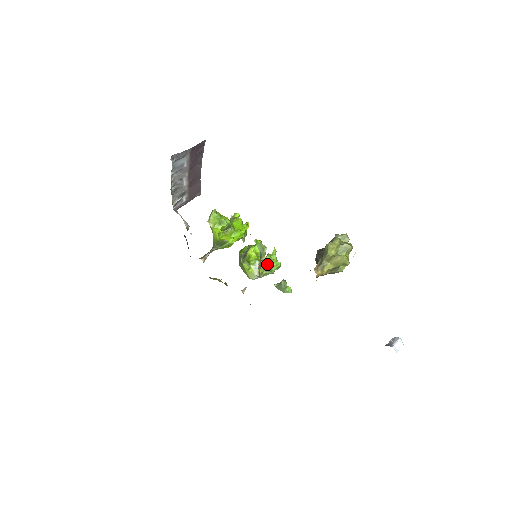
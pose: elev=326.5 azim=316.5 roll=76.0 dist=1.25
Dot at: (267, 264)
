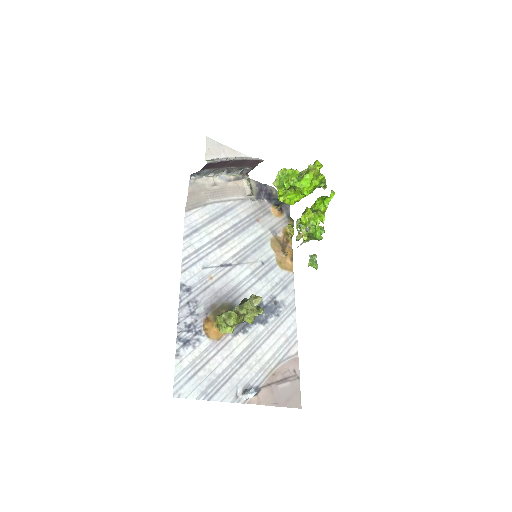
Dot at: (311, 234)
